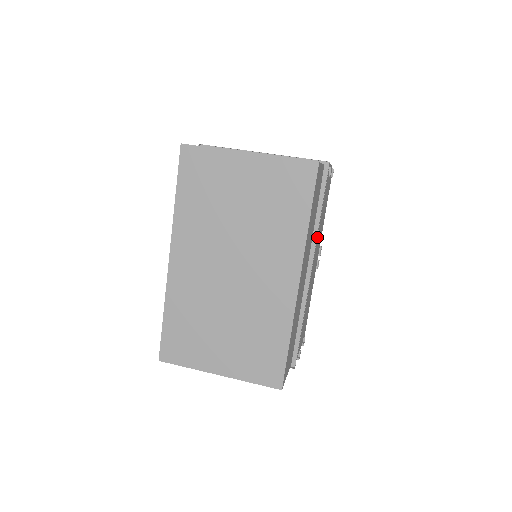
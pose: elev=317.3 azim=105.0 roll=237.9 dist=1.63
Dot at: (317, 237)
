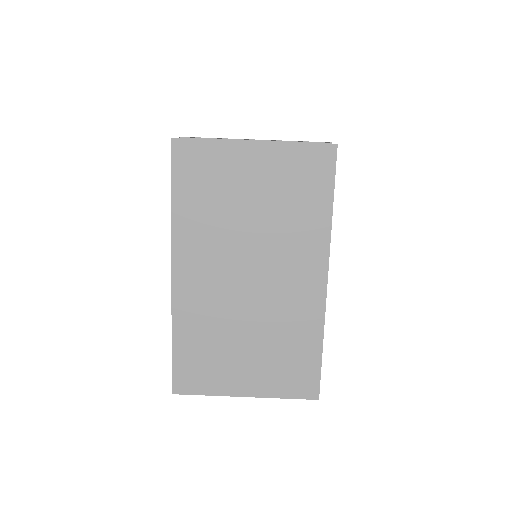
Dot at: occluded
